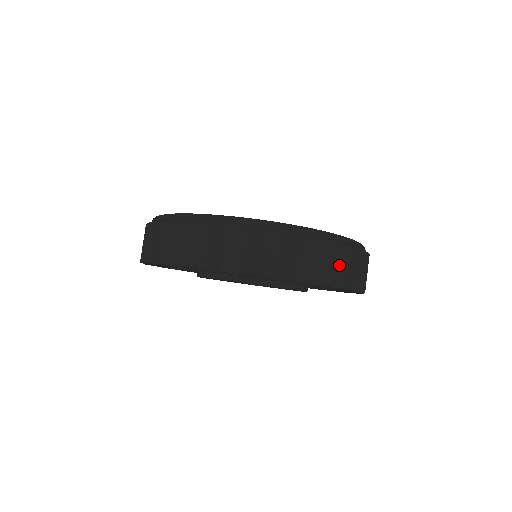
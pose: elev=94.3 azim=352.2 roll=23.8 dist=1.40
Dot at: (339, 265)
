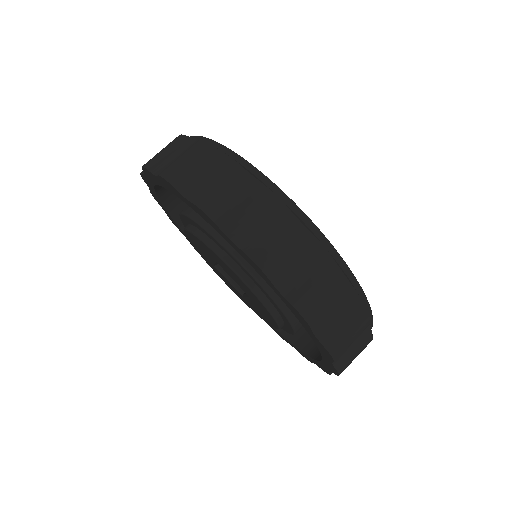
Dot at: (356, 353)
